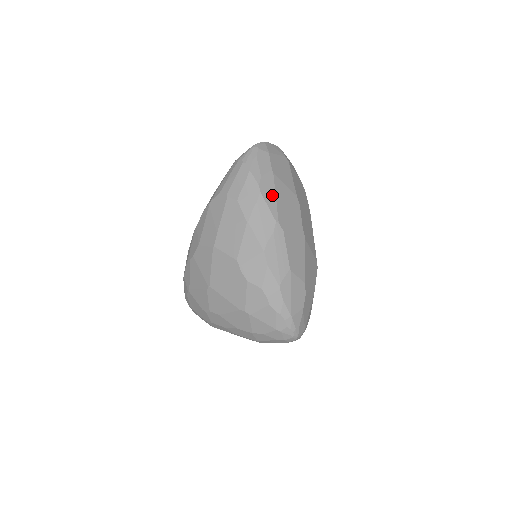
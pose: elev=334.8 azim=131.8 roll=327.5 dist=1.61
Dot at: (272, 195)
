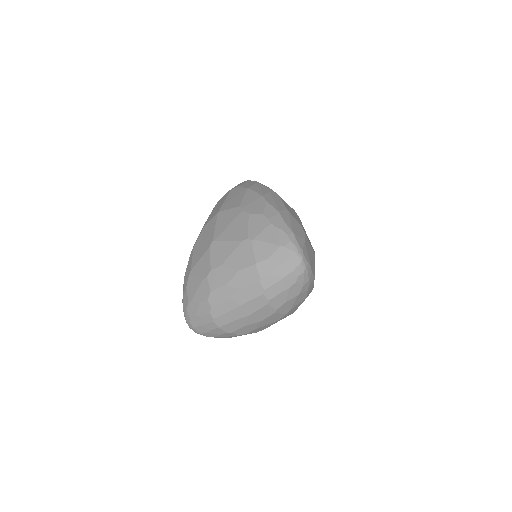
Dot at: occluded
